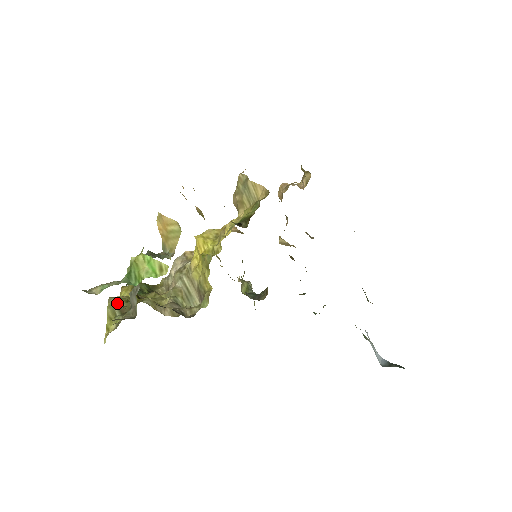
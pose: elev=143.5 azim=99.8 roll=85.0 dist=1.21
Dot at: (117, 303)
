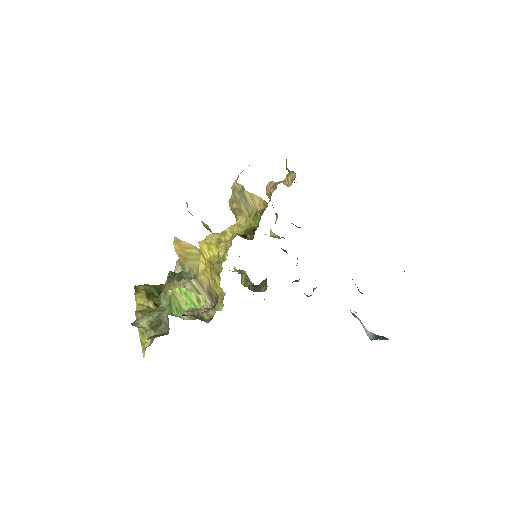
Dot at: occluded
